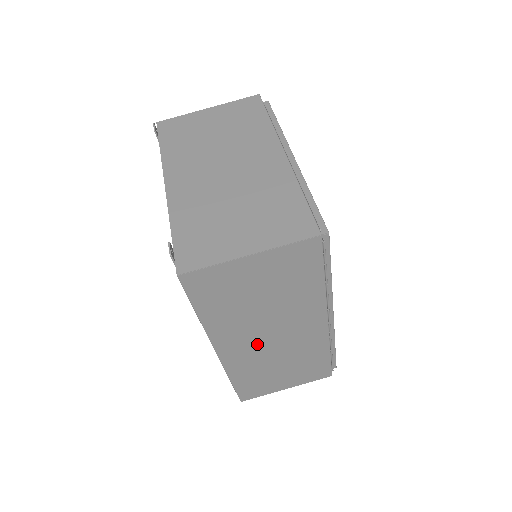
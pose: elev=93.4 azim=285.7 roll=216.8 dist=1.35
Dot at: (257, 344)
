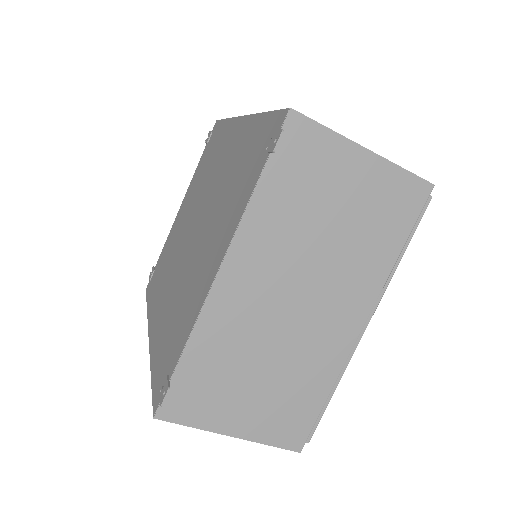
Dot at: occluded
